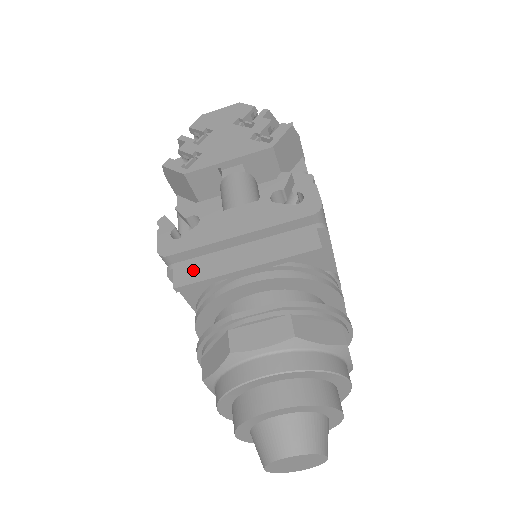
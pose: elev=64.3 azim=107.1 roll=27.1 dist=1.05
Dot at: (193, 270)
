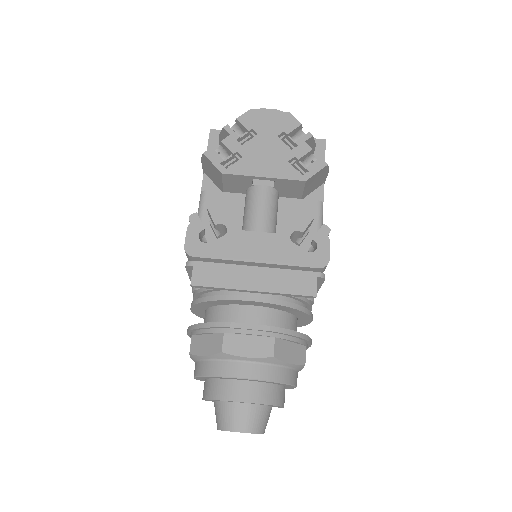
Dot at: (210, 274)
